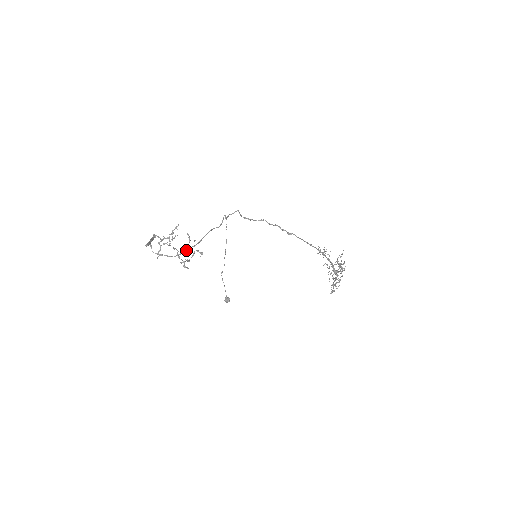
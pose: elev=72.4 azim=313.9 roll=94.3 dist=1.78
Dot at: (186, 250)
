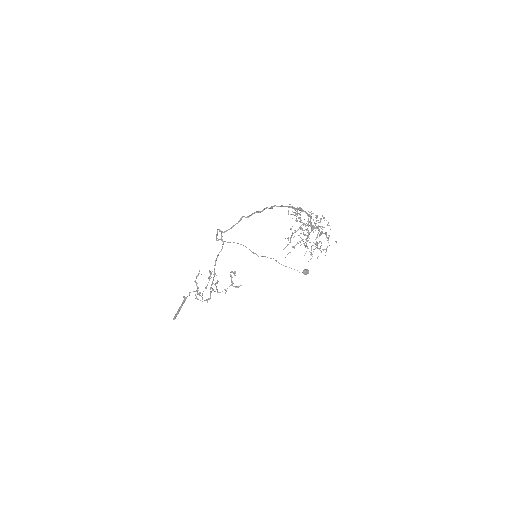
Dot at: occluded
